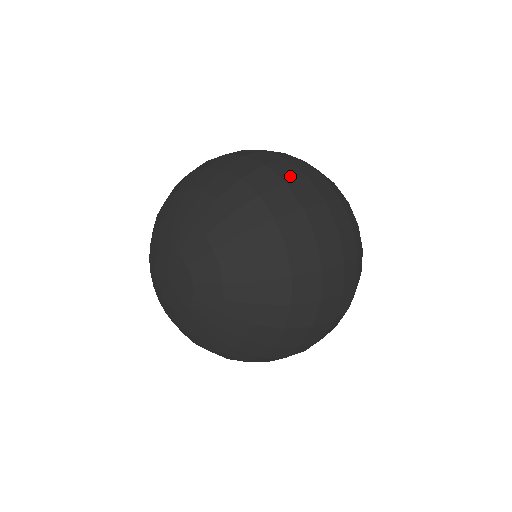
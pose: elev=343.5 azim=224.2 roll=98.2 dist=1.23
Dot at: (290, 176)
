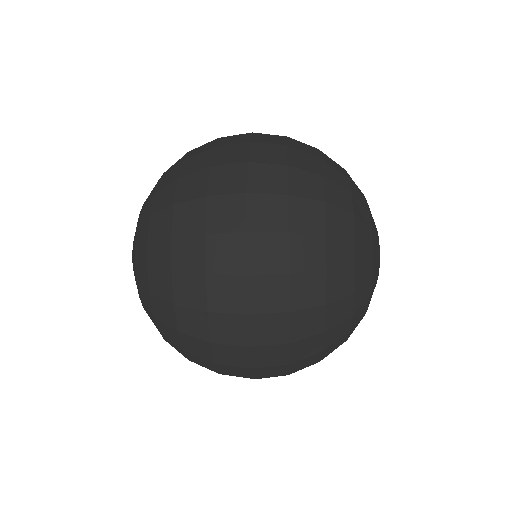
Dot at: occluded
